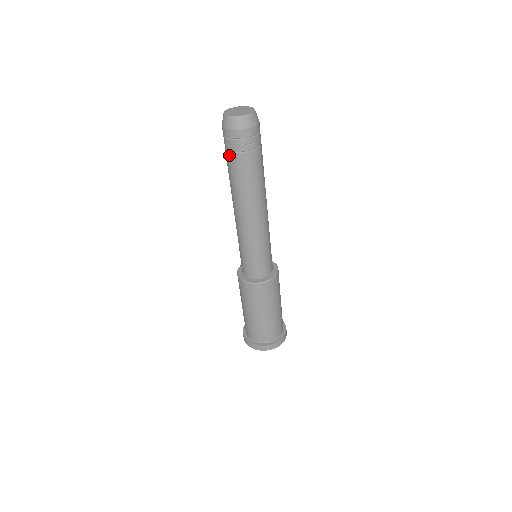
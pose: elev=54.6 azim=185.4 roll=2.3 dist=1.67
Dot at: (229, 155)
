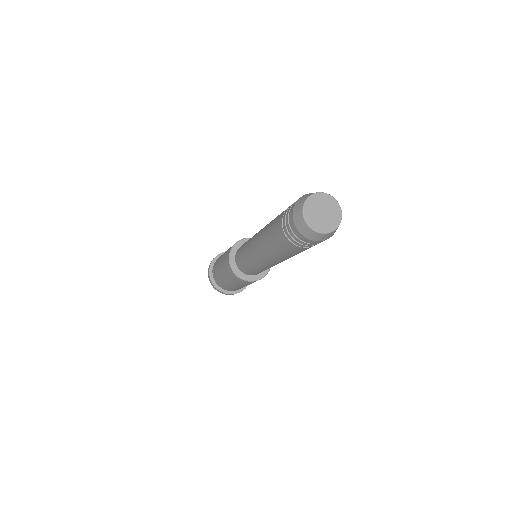
Dot at: (281, 230)
